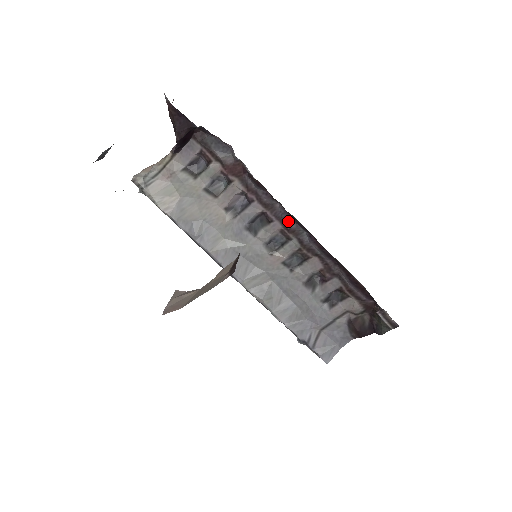
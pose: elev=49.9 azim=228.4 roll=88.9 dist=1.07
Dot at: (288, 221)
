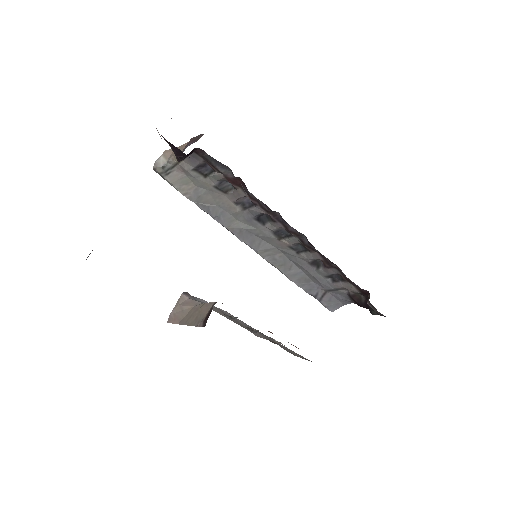
Dot at: (288, 226)
